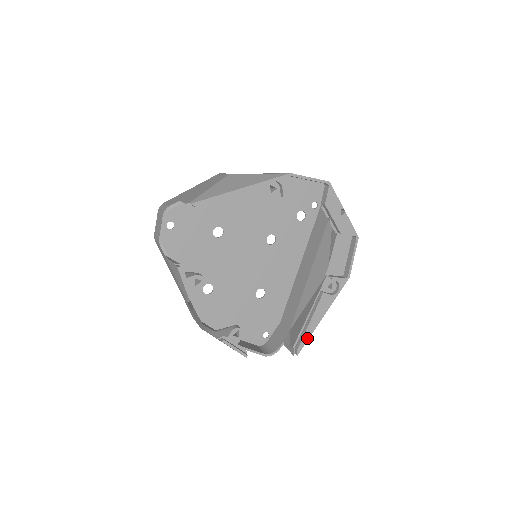
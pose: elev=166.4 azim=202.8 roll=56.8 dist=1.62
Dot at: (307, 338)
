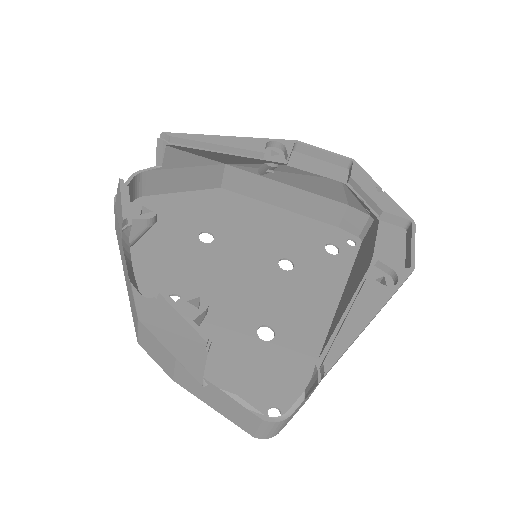
Dot at: (344, 346)
